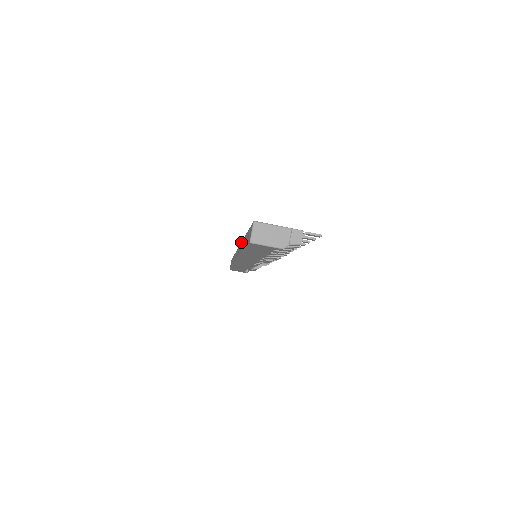
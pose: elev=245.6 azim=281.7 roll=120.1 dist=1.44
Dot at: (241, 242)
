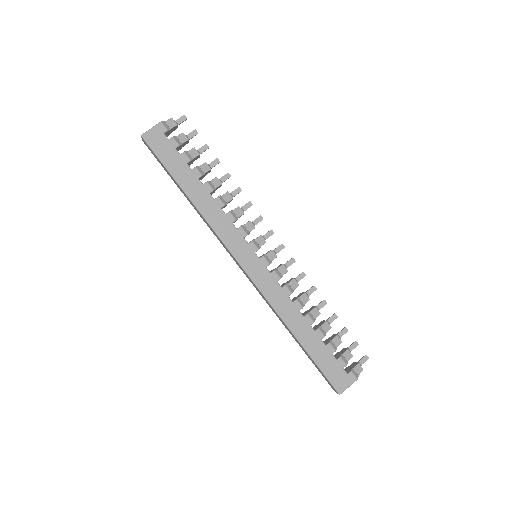
Dot at: occluded
